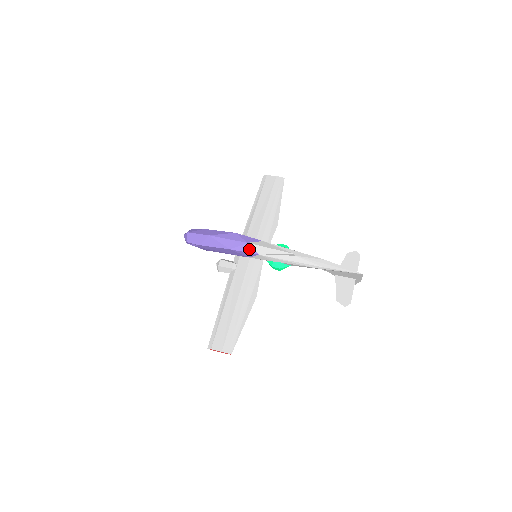
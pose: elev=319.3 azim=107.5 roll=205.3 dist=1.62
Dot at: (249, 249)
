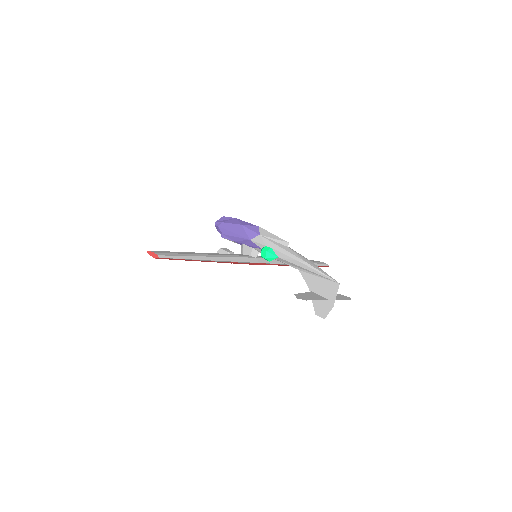
Dot at: (256, 230)
